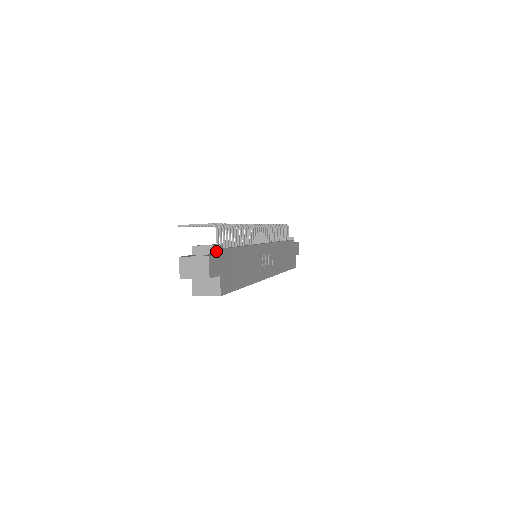
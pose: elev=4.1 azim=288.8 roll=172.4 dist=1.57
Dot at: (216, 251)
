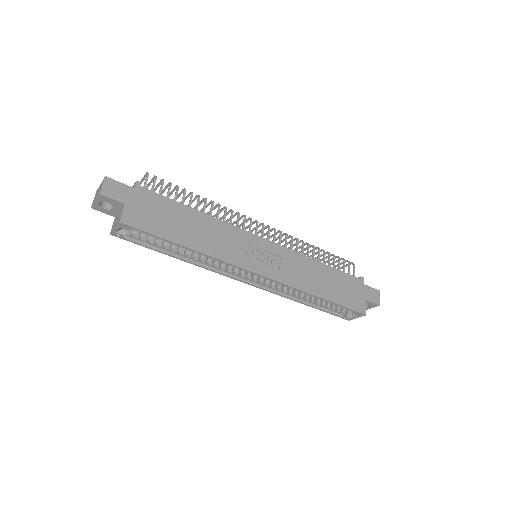
Dot at: (133, 188)
